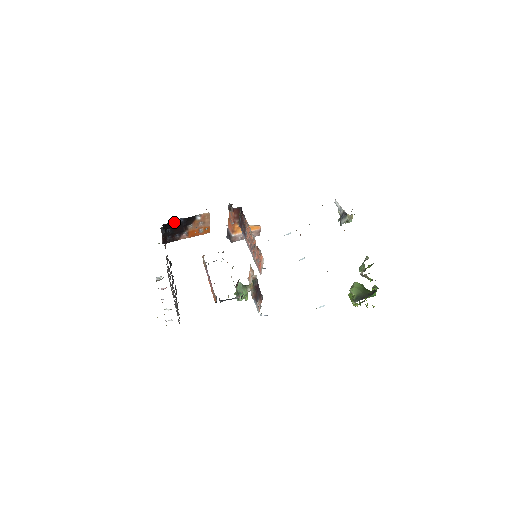
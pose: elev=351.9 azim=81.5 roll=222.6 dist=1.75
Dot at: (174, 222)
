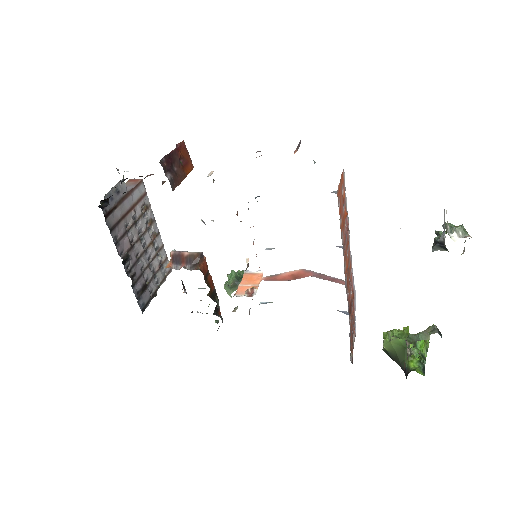
Dot at: occluded
